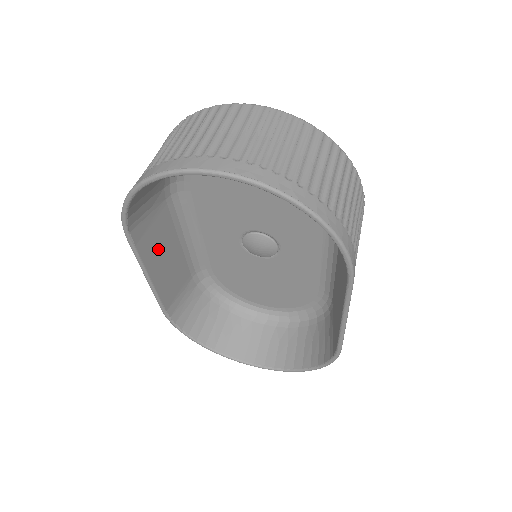
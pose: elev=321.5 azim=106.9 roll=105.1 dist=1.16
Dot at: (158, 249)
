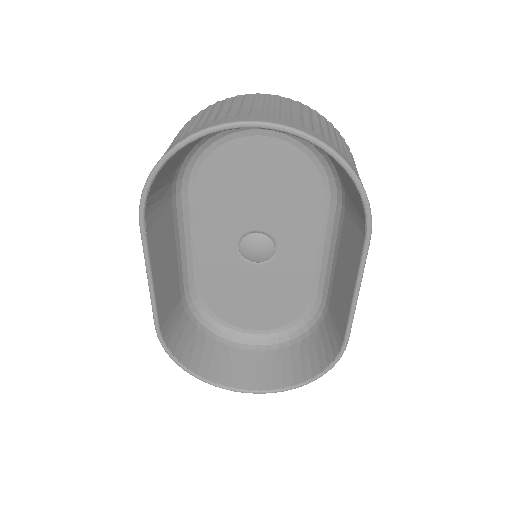
Dot at: (161, 249)
